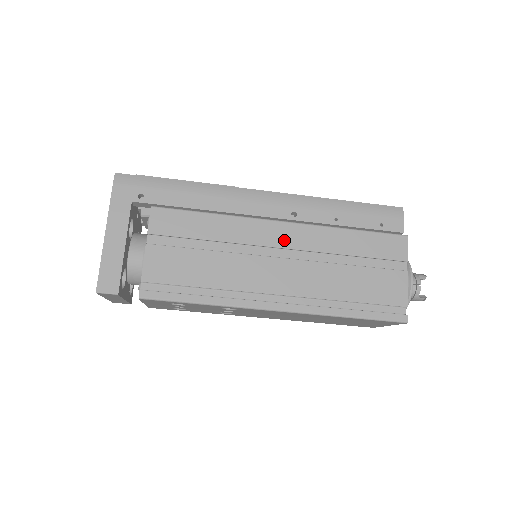
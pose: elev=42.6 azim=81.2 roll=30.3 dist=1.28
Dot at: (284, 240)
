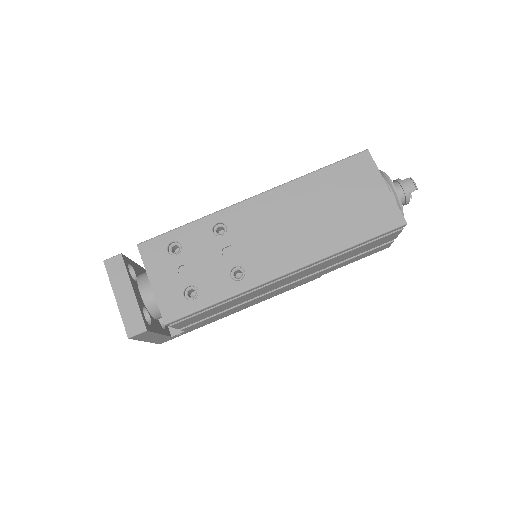
Dot at: occluded
